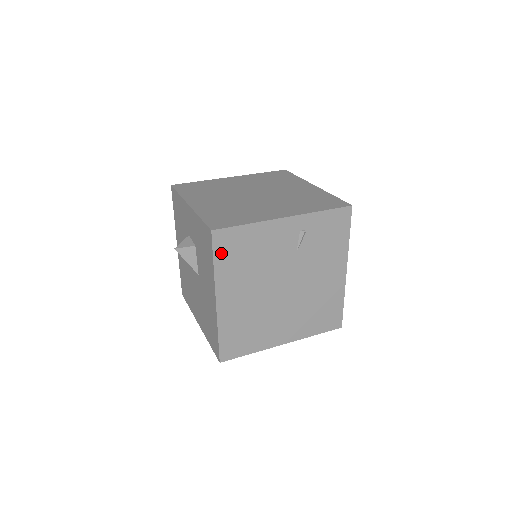
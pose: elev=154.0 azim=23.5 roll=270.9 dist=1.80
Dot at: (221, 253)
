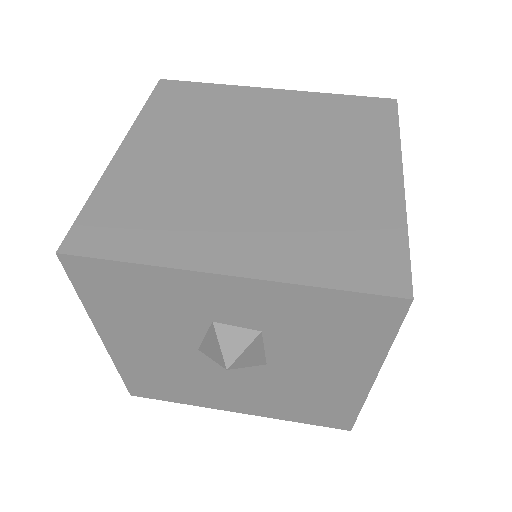
Dot at: occluded
